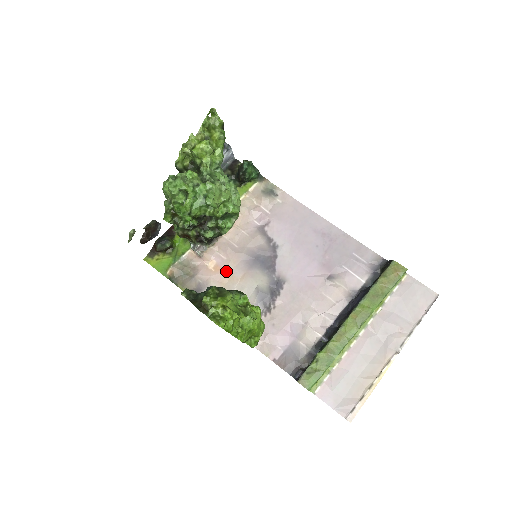
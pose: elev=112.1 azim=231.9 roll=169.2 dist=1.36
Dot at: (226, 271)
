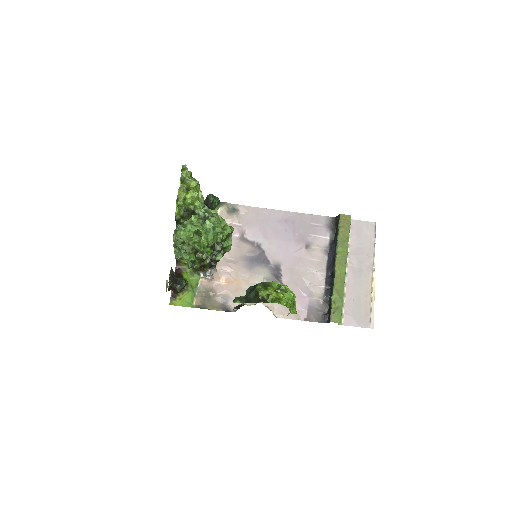
Dot at: (236, 280)
